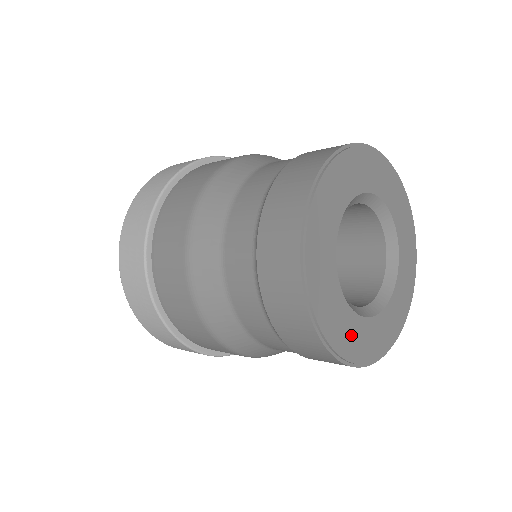
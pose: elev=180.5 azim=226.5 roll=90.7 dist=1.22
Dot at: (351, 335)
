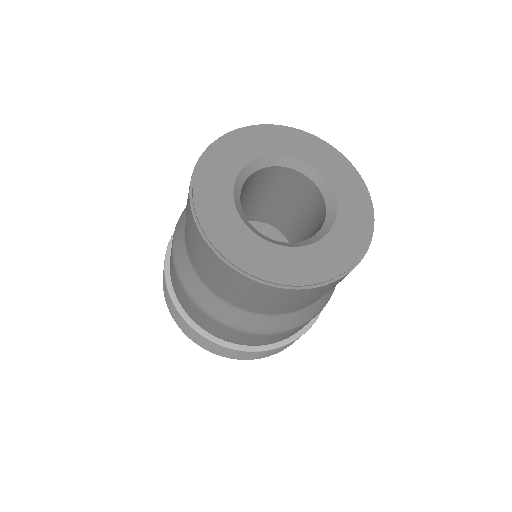
Dot at: (220, 217)
